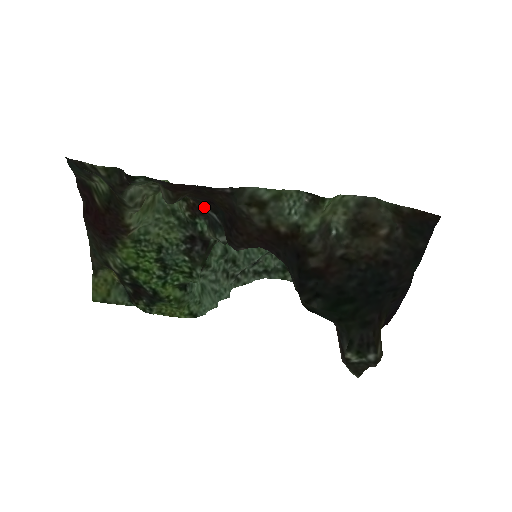
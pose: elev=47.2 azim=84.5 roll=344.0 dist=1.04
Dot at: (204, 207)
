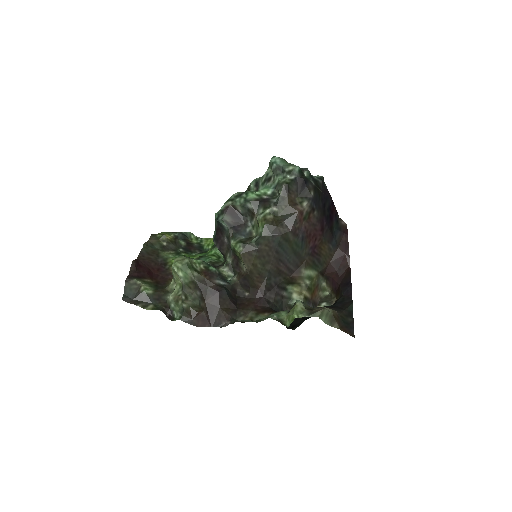
Dot at: (213, 281)
